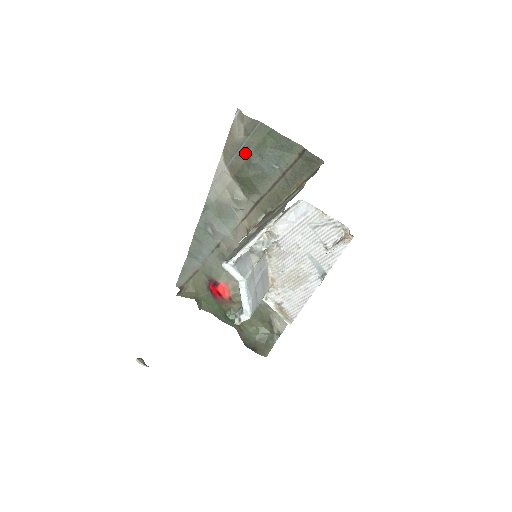
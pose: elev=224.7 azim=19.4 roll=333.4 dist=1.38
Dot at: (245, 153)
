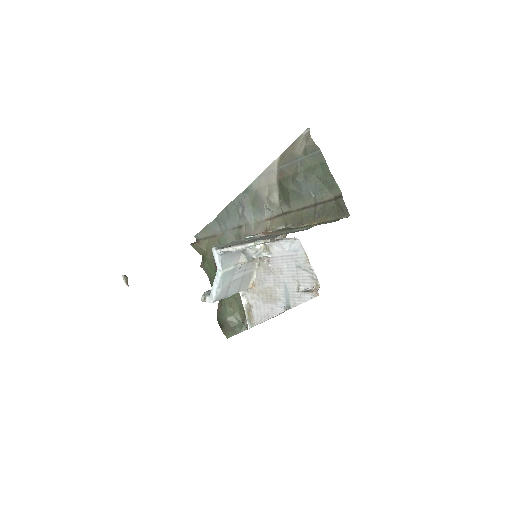
Dot at: (296, 167)
